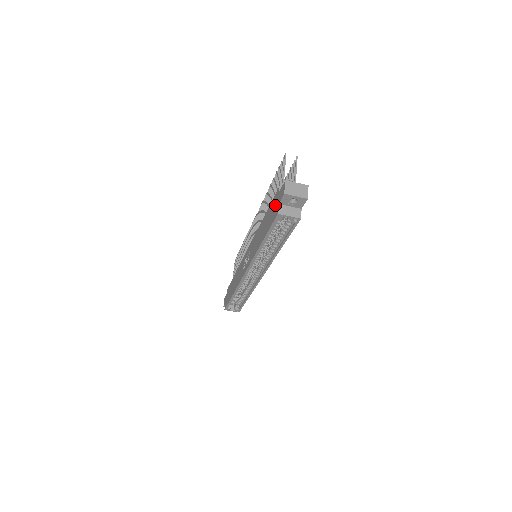
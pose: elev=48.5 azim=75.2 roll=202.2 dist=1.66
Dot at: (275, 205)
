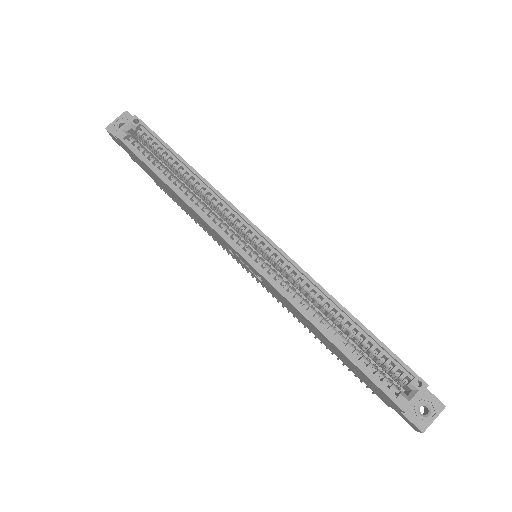
Dot at: (131, 155)
